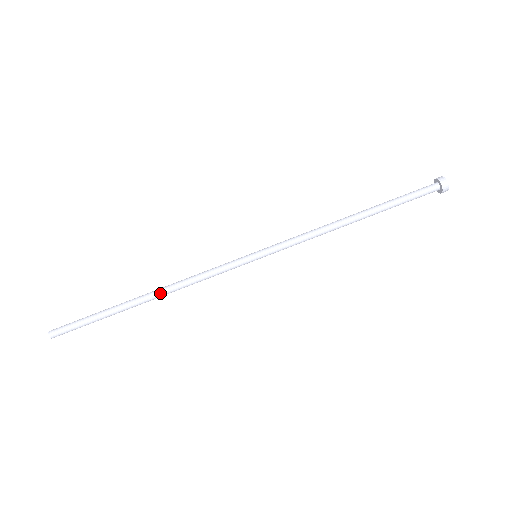
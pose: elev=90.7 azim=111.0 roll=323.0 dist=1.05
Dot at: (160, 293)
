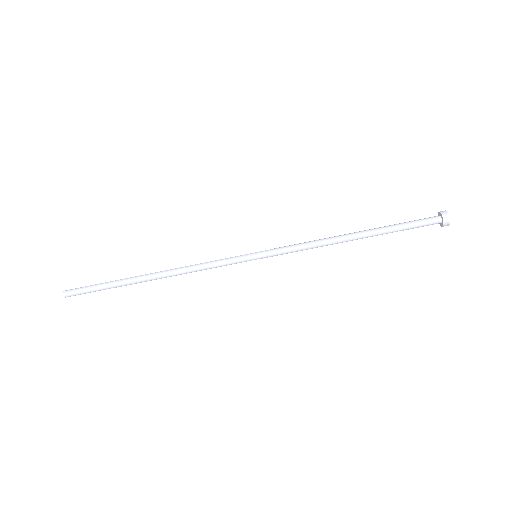
Dot at: (164, 275)
